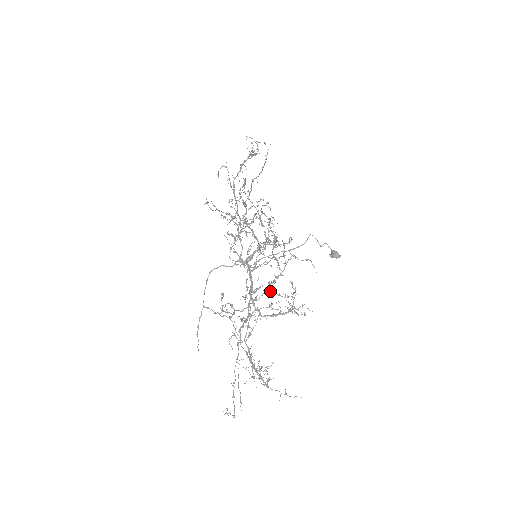
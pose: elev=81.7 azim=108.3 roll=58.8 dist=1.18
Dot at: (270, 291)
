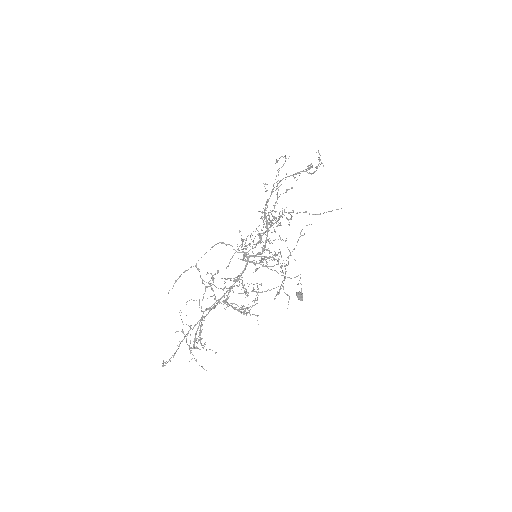
Dot at: occluded
